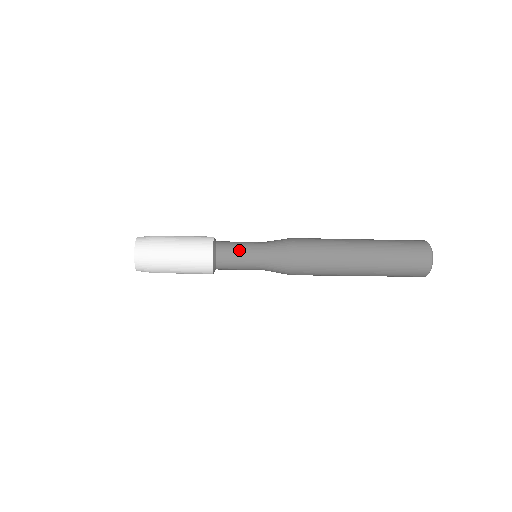
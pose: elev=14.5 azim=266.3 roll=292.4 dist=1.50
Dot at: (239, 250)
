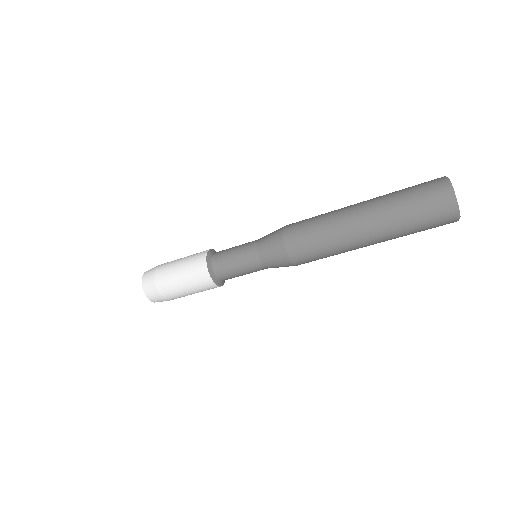
Dot at: (232, 255)
